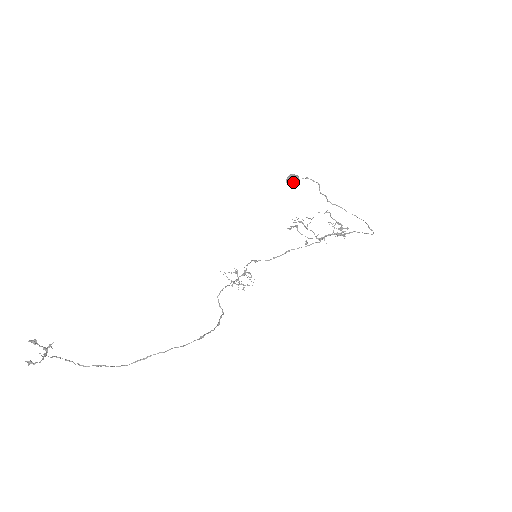
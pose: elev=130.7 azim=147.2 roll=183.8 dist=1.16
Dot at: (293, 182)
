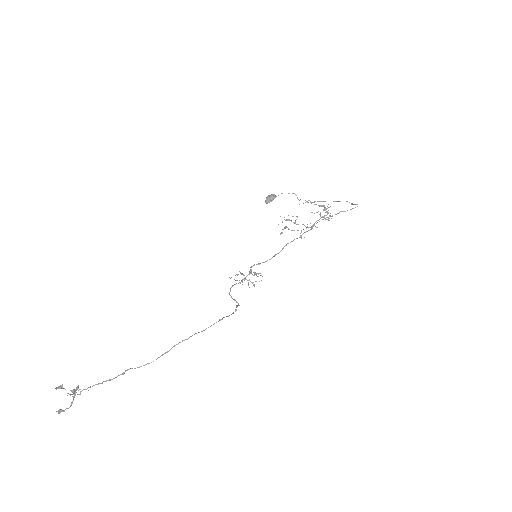
Dot at: (272, 200)
